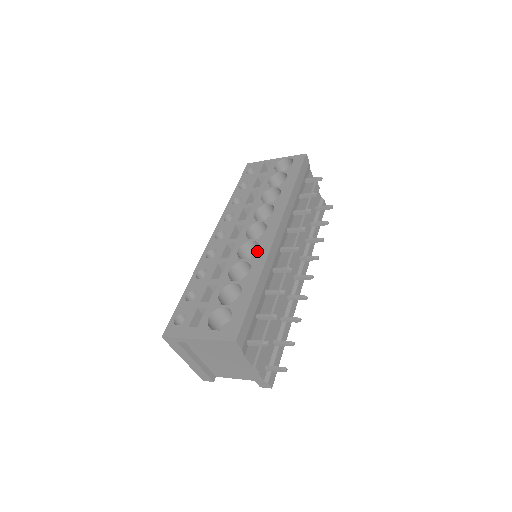
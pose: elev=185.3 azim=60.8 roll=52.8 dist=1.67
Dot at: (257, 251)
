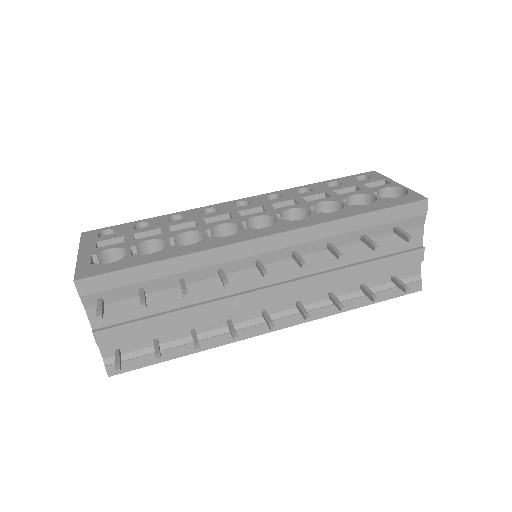
Dot at: occluded
